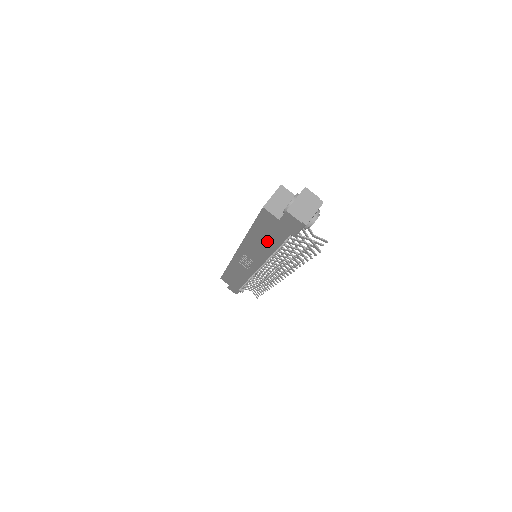
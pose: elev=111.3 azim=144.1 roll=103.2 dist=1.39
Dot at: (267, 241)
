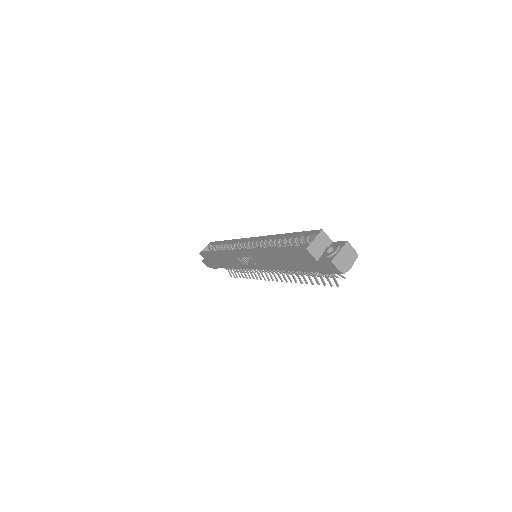
Dot at: (288, 263)
